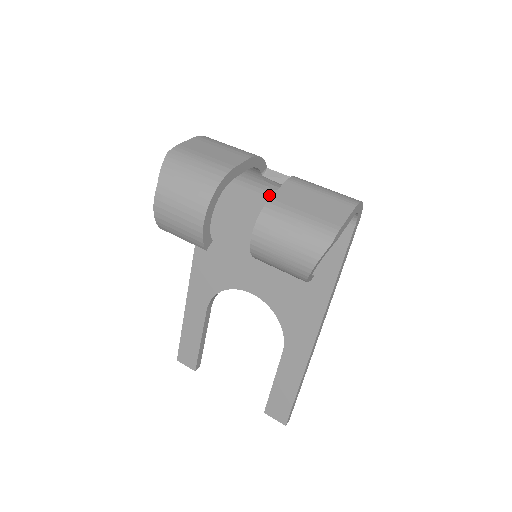
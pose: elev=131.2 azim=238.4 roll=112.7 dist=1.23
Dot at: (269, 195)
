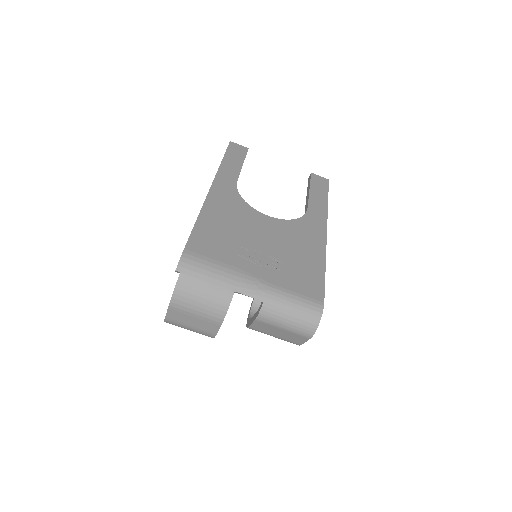
Dot at: occluded
